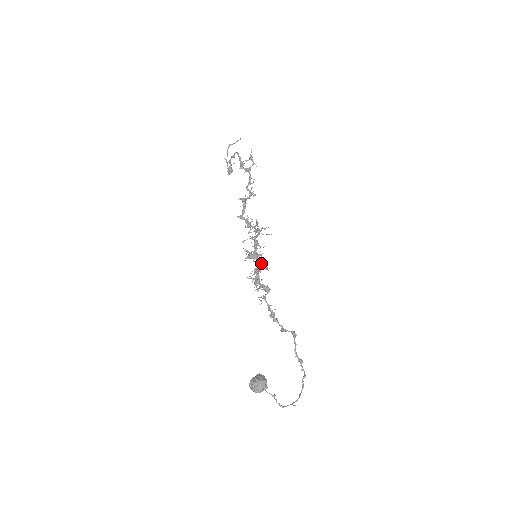
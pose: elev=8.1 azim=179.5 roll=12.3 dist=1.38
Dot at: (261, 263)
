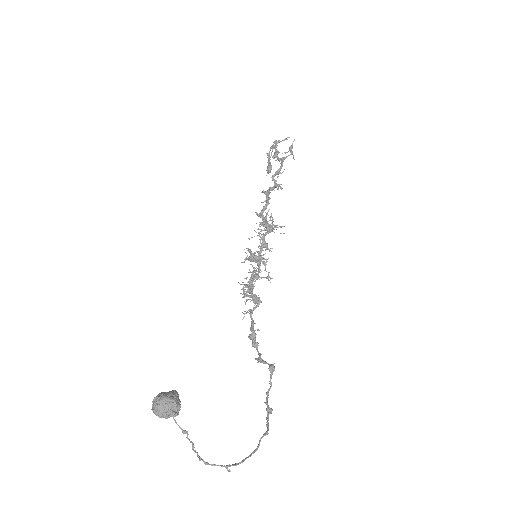
Dot at: (259, 266)
